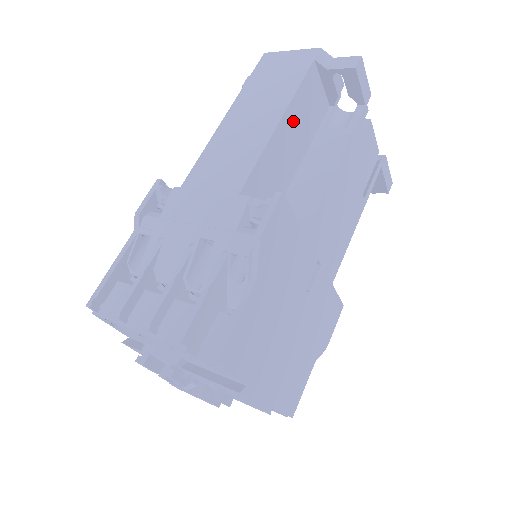
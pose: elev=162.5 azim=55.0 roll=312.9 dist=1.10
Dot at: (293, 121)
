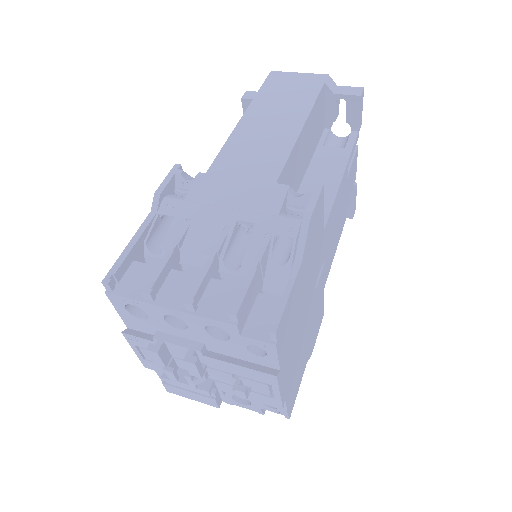
Dot at: (308, 131)
